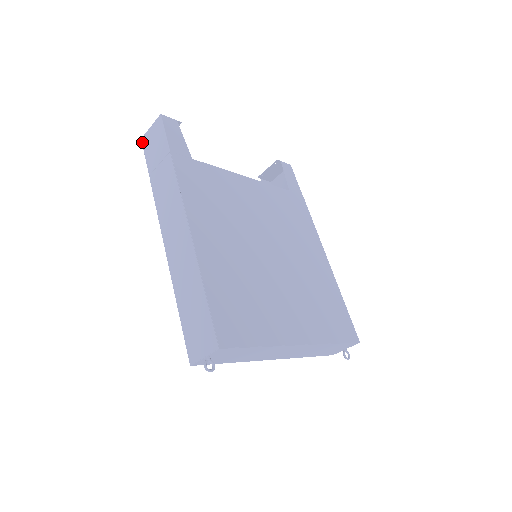
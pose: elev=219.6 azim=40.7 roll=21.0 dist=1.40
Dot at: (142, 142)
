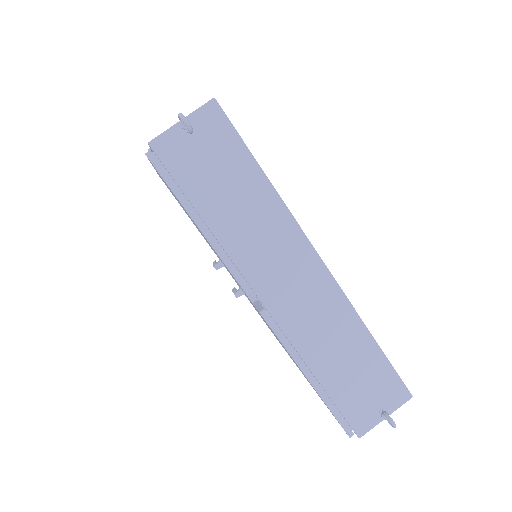
Dot at: occluded
